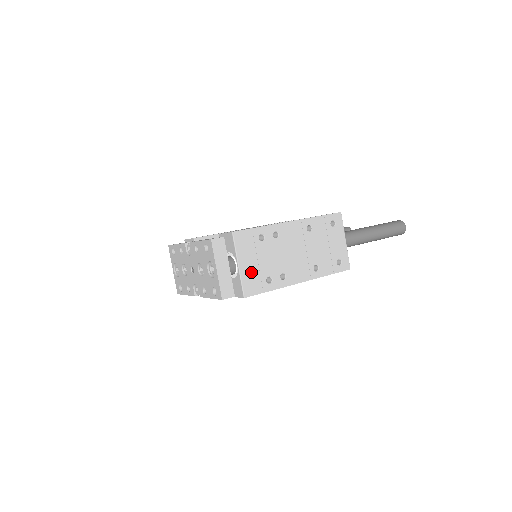
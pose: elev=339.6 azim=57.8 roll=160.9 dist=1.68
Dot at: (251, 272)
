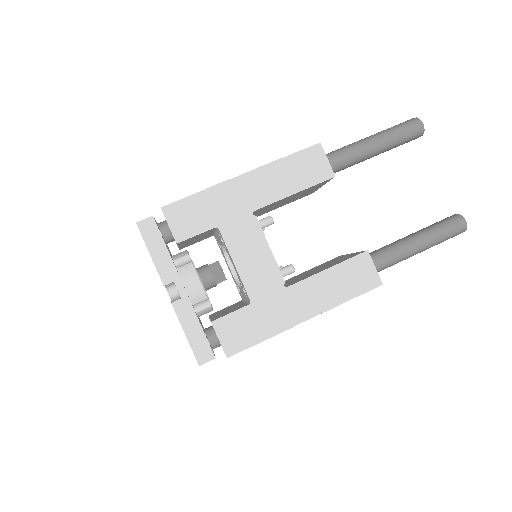
Dot at: occluded
